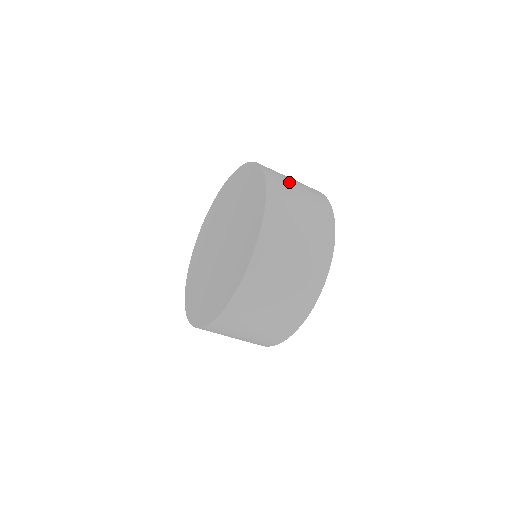
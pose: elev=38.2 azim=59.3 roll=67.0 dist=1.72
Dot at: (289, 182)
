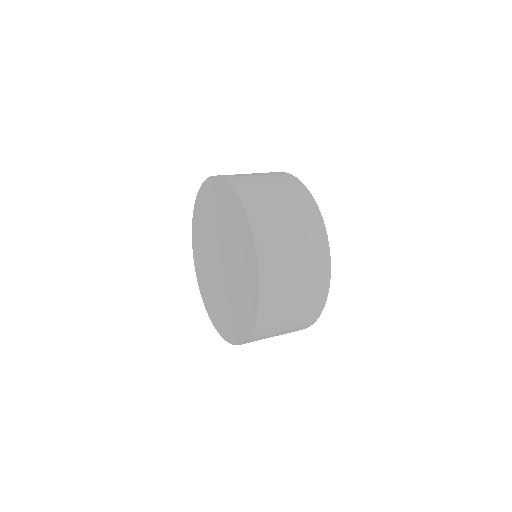
Dot at: (282, 232)
